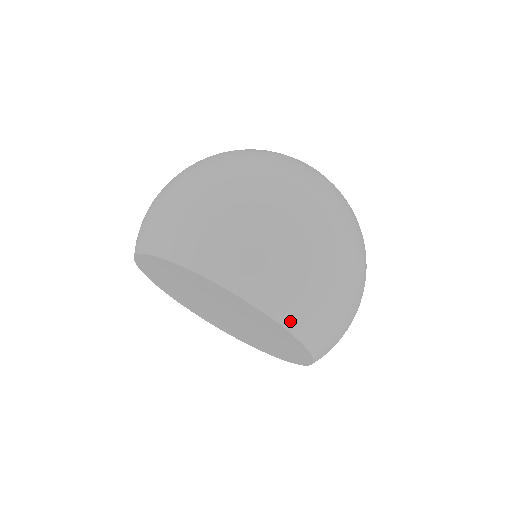
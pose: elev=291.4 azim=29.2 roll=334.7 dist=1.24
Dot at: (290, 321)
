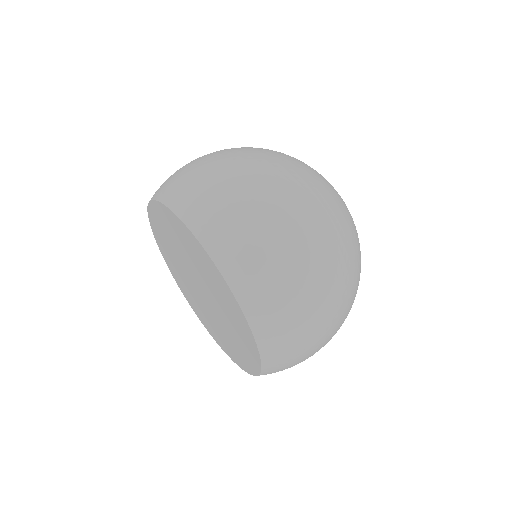
Dot at: (177, 204)
